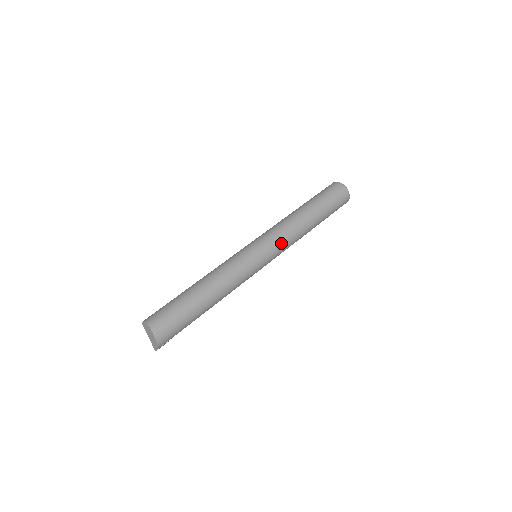
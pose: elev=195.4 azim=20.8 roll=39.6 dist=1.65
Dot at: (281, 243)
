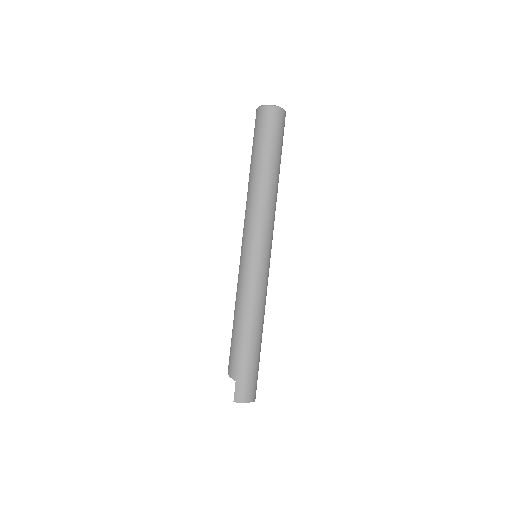
Dot at: occluded
